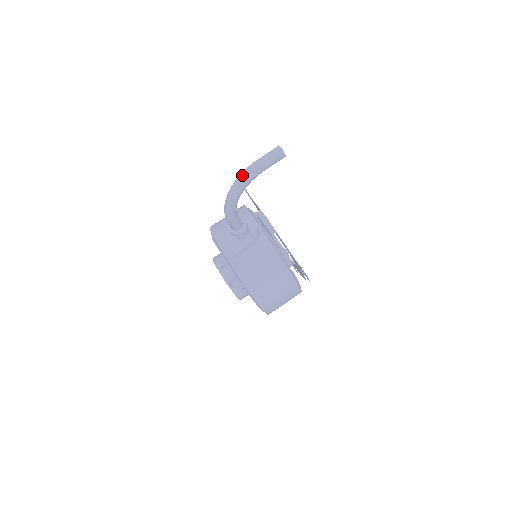
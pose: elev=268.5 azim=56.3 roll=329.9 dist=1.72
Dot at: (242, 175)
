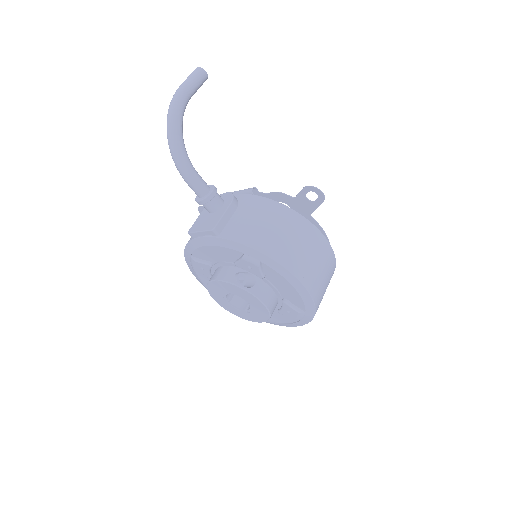
Dot at: (170, 103)
